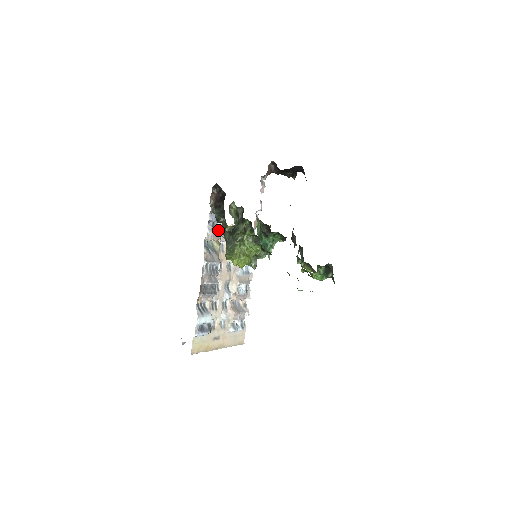
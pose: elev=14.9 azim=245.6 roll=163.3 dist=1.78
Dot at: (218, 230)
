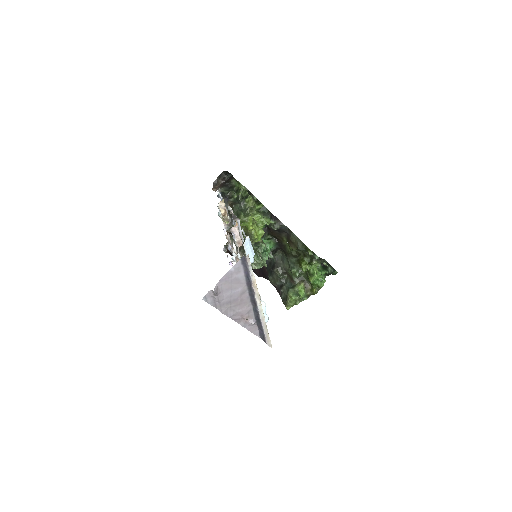
Dot at: occluded
